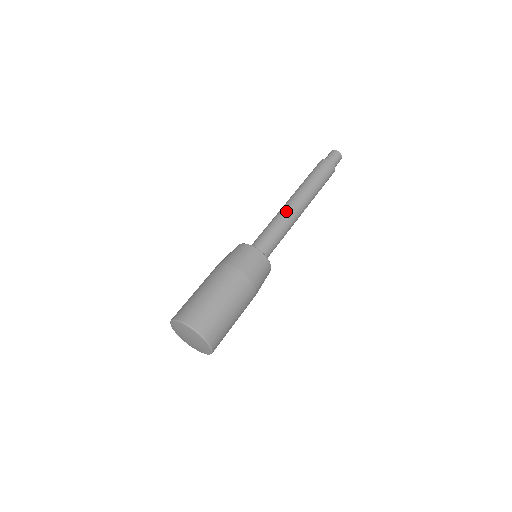
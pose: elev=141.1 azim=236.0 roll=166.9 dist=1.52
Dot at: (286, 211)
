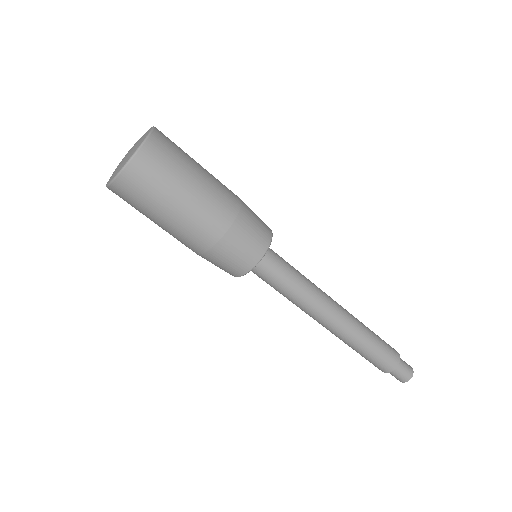
Dot at: occluded
